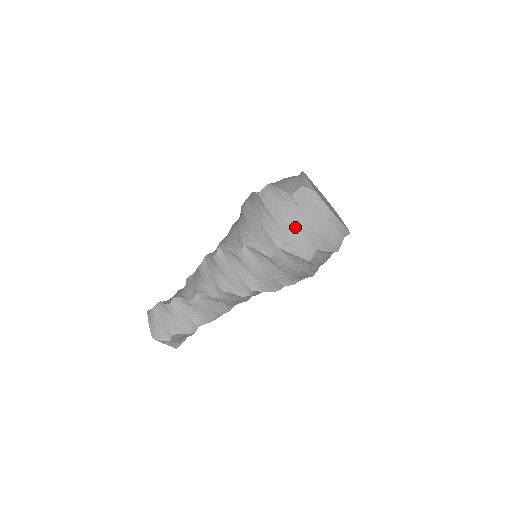
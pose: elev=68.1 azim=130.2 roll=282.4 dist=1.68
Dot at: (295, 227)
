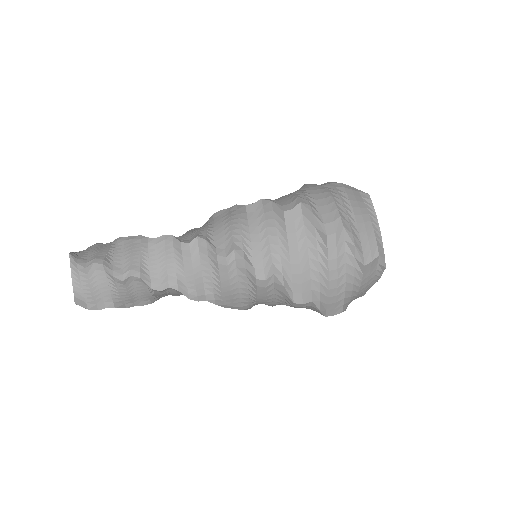
Dot at: (331, 199)
